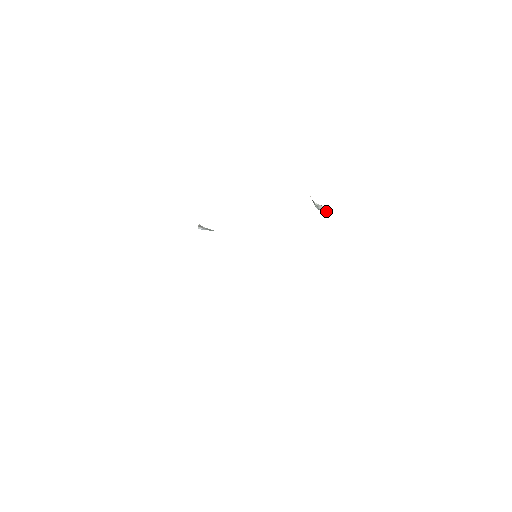
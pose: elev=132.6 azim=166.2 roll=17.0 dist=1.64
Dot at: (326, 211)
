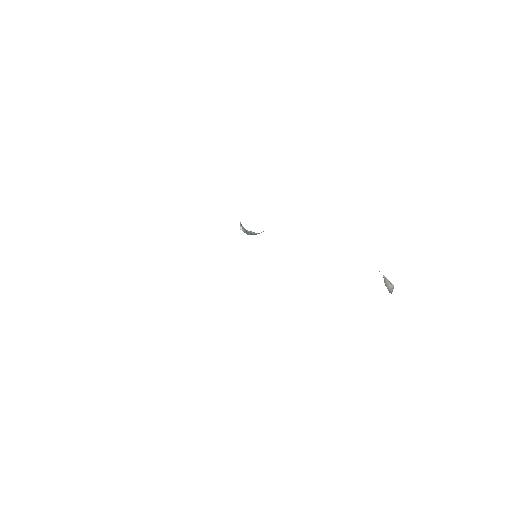
Dot at: (391, 288)
